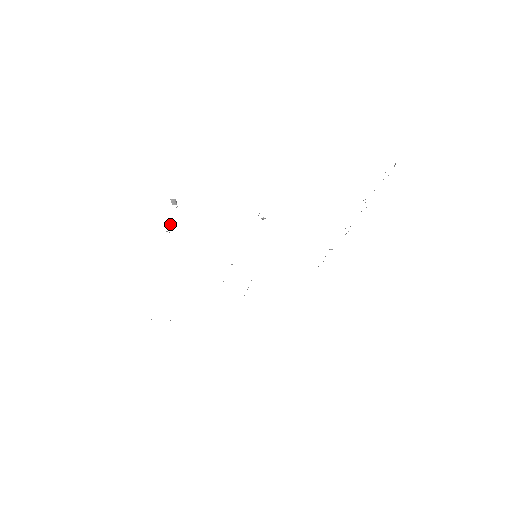
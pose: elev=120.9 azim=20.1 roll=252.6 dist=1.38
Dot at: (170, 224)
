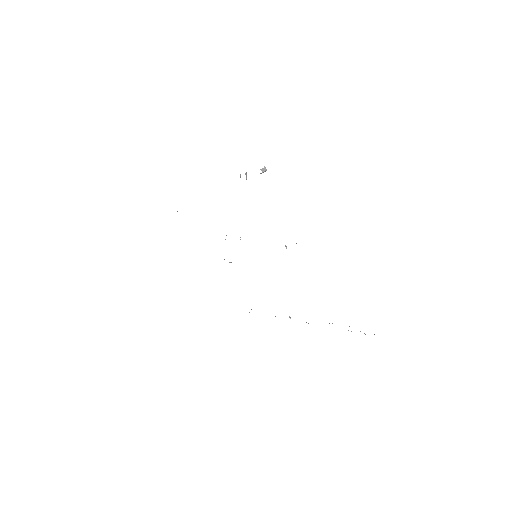
Dot at: occluded
